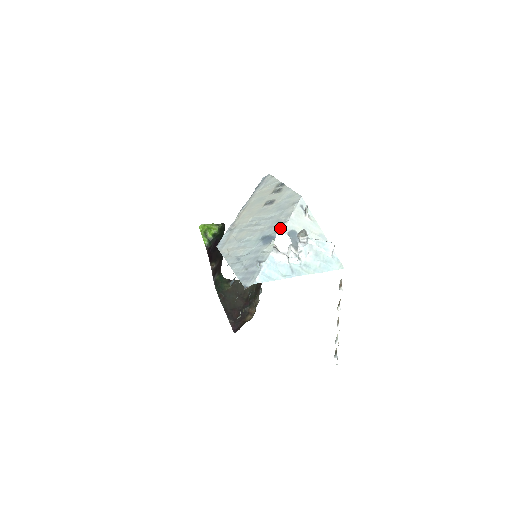
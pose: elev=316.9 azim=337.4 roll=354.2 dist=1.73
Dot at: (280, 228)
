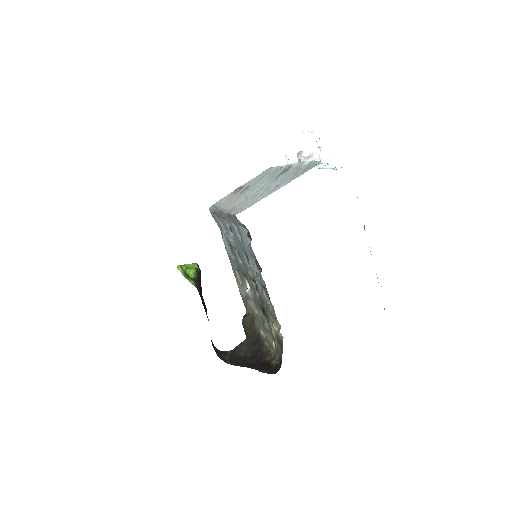
Dot at: (284, 167)
